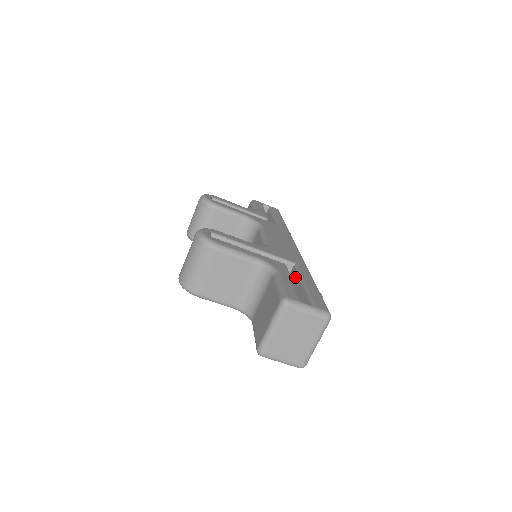
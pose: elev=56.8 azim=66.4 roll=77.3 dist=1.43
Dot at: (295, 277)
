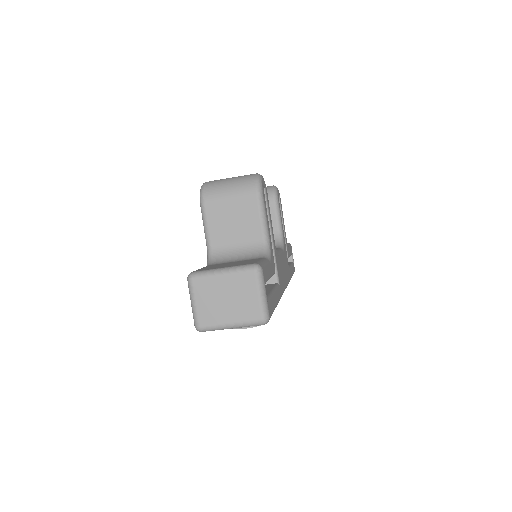
Dot at: (270, 286)
